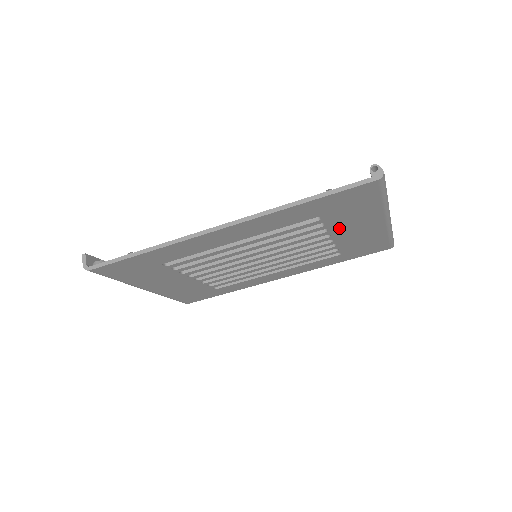
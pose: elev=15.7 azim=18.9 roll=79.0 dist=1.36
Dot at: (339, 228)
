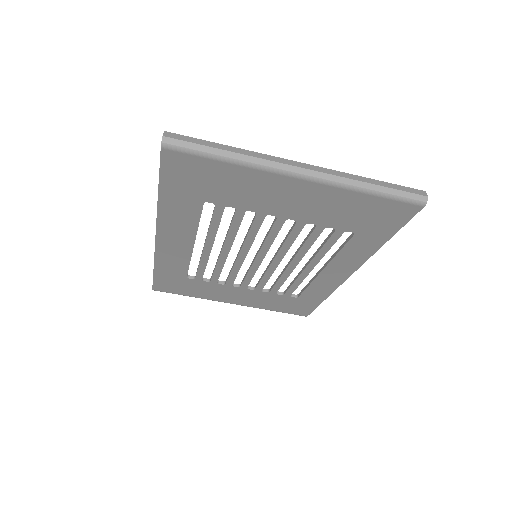
Dot at: (261, 205)
